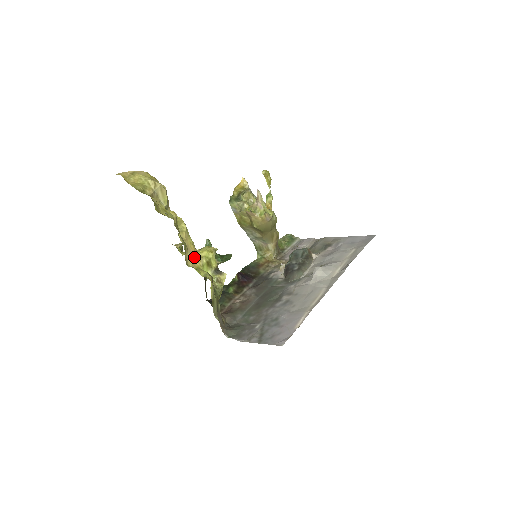
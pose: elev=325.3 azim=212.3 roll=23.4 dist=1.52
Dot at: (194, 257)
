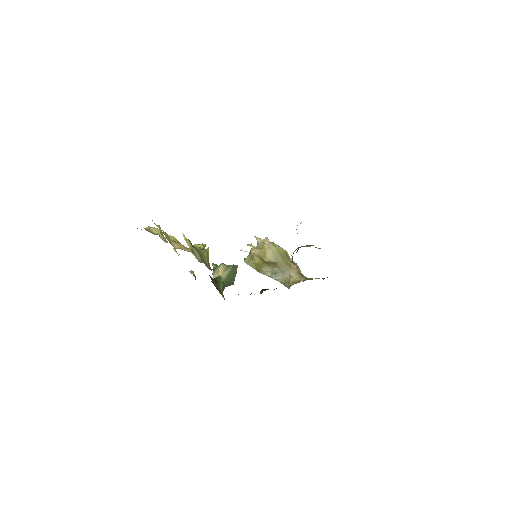
Dot at: (182, 247)
